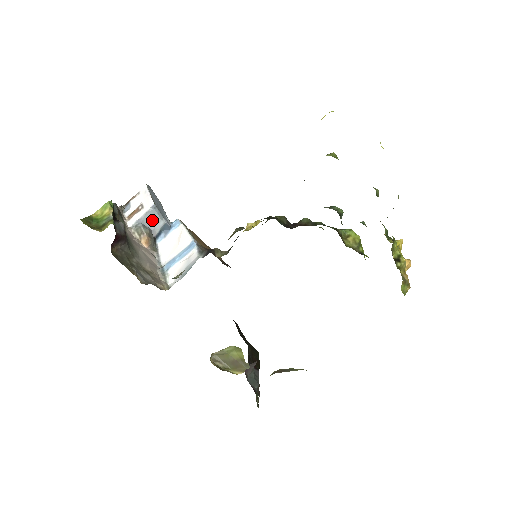
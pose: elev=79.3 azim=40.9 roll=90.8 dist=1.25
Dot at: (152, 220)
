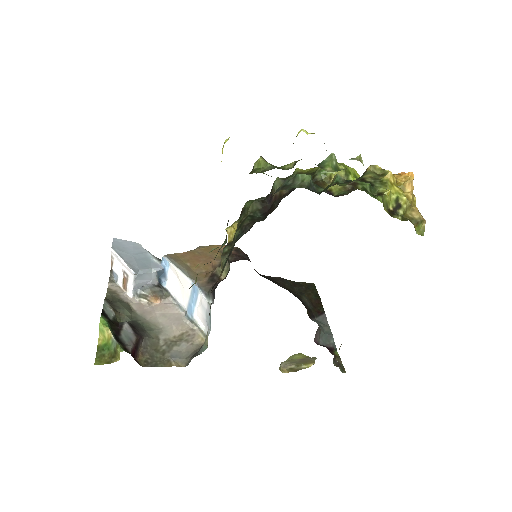
Dot at: (144, 279)
